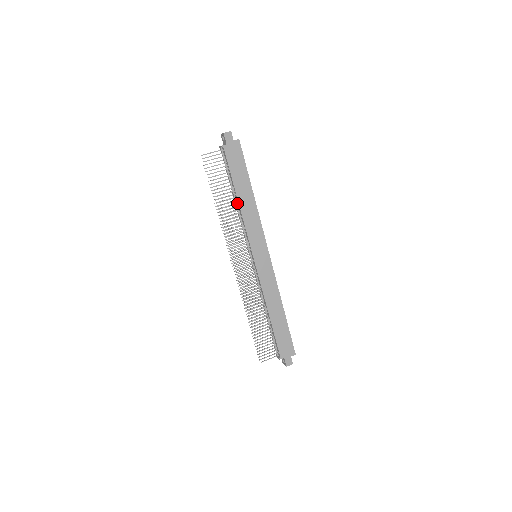
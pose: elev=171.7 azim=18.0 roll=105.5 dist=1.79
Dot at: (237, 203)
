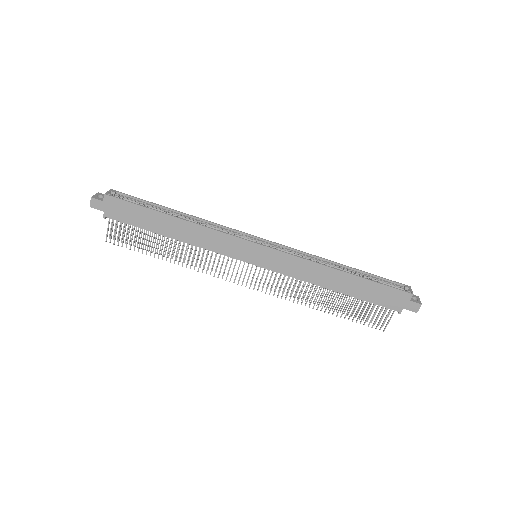
Dot at: (179, 240)
